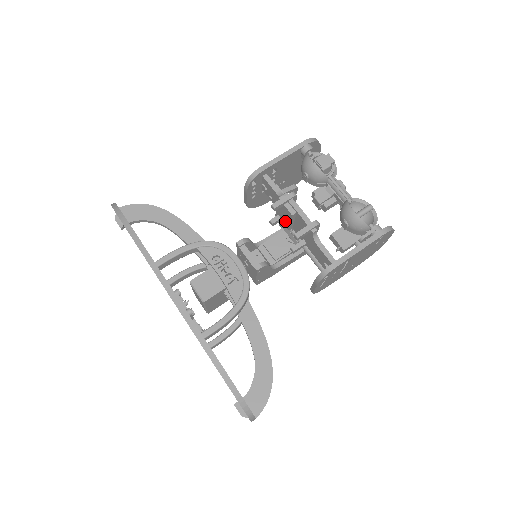
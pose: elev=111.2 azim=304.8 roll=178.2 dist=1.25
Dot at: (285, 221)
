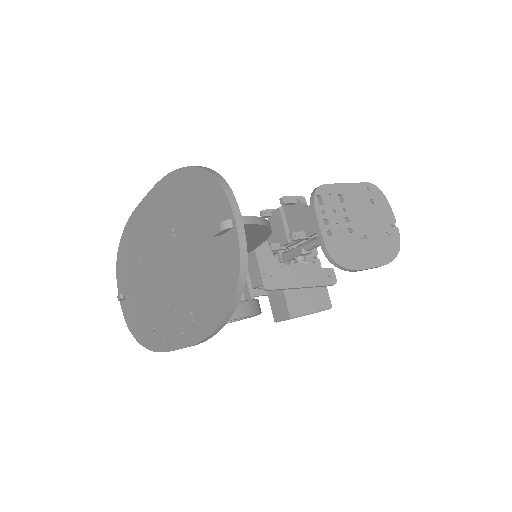
Dot at: (281, 236)
